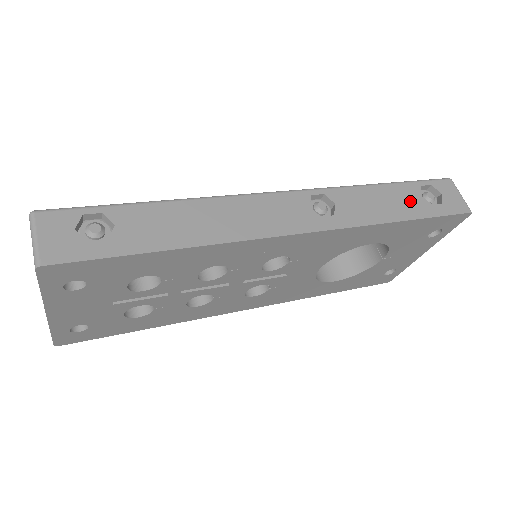
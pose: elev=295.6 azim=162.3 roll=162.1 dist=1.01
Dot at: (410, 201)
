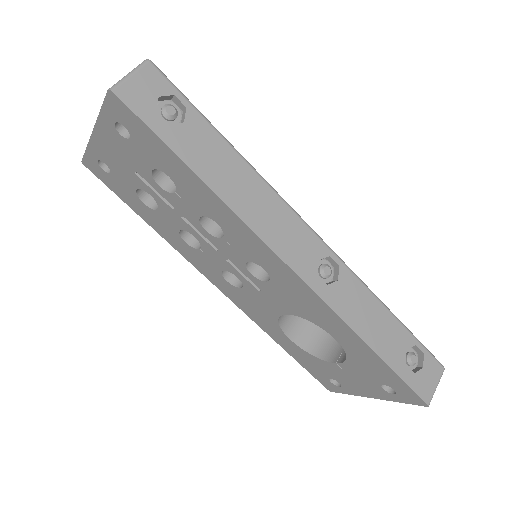
Dot at: (393, 343)
